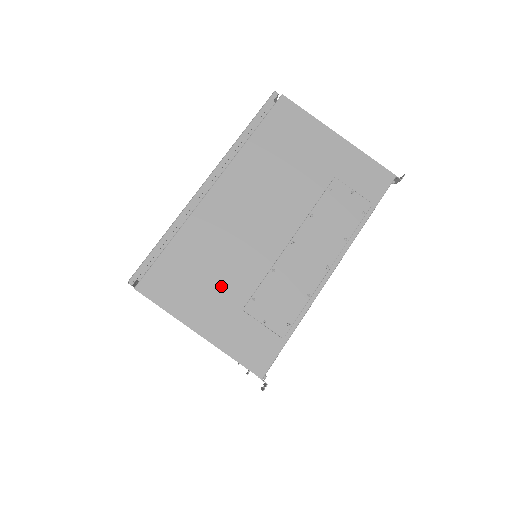
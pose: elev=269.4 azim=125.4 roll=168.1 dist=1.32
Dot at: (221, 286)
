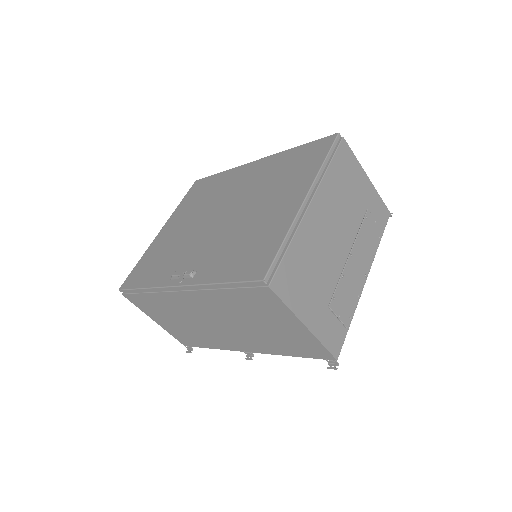
Dot at: (317, 287)
